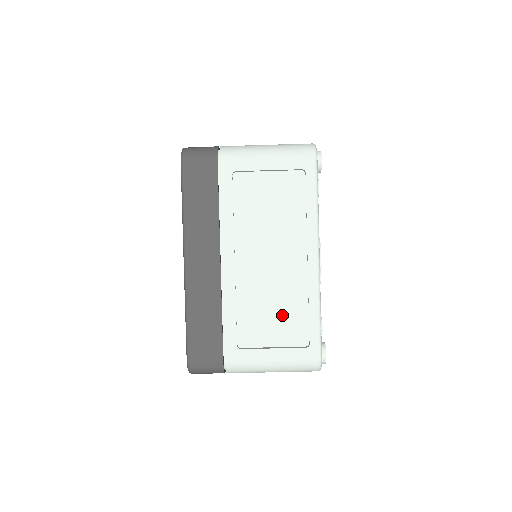
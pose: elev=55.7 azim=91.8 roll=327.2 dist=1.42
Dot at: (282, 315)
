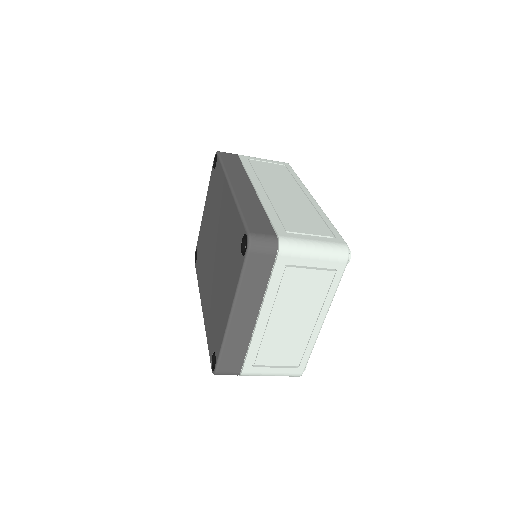
Dot at: (288, 351)
